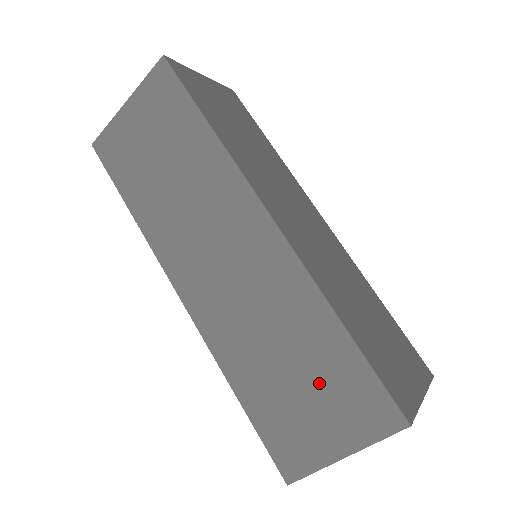
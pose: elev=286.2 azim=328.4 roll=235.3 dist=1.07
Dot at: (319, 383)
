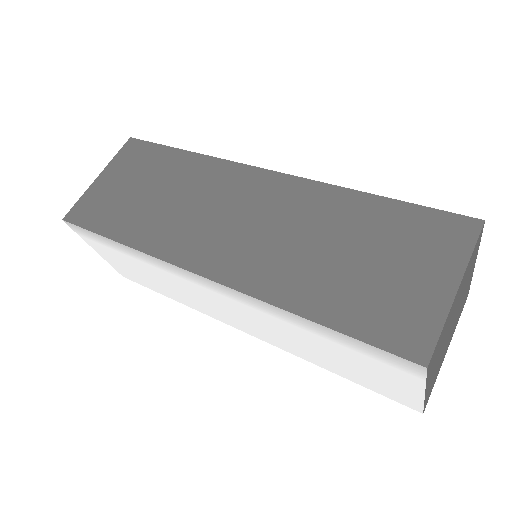
Dot at: (386, 246)
